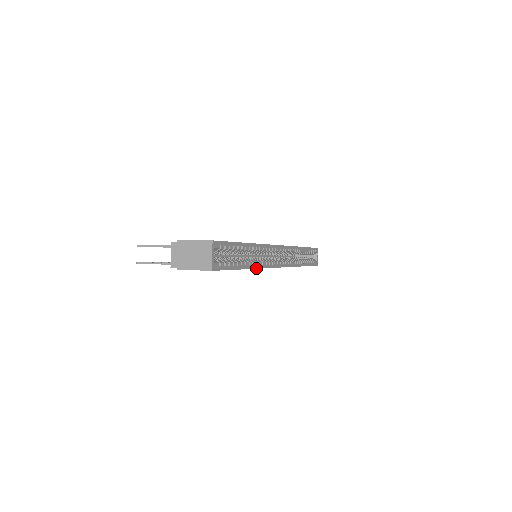
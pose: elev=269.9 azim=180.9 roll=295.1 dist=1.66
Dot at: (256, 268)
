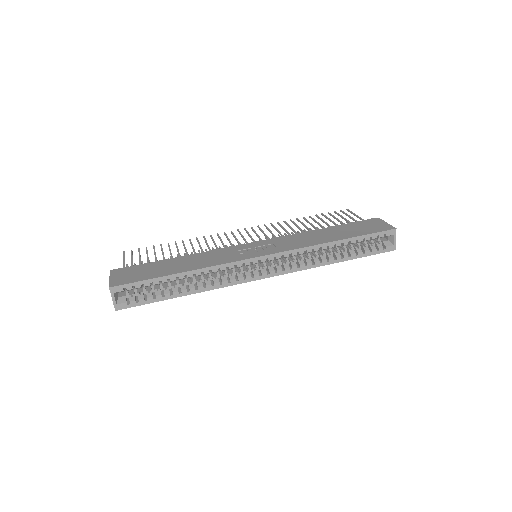
Dot at: (206, 290)
